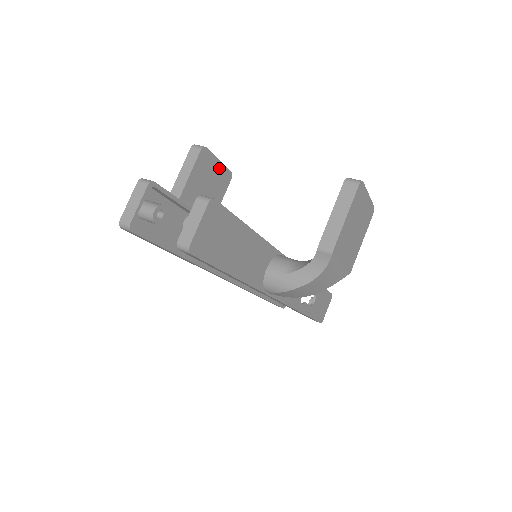
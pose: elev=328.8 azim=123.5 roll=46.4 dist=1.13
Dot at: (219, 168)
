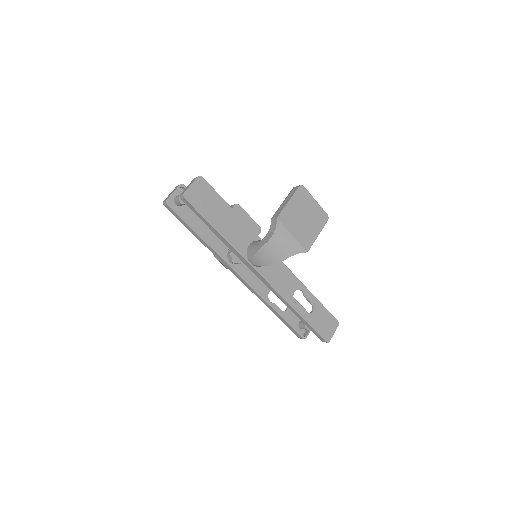
Dot at: (250, 221)
